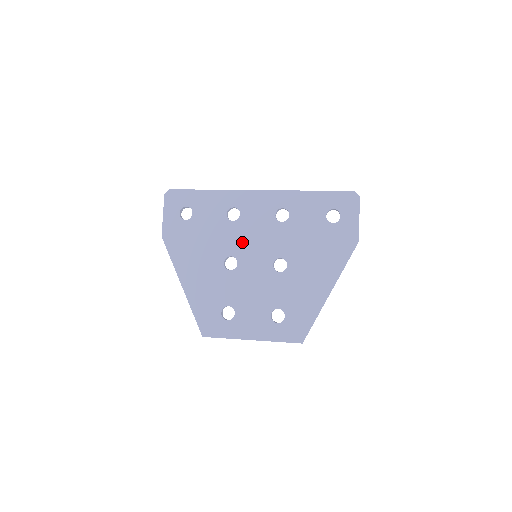
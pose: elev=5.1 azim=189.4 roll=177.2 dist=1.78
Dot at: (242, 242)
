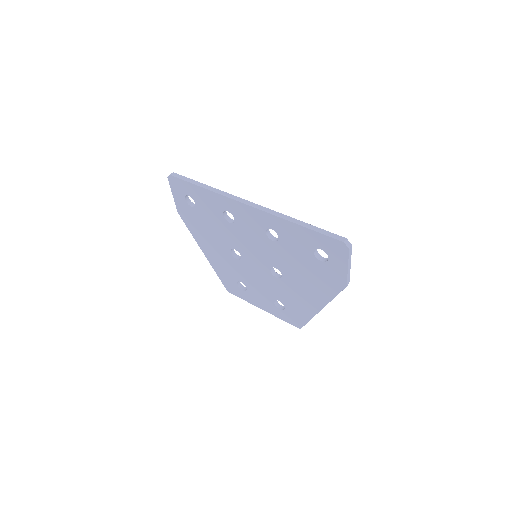
Dot at: (241, 243)
